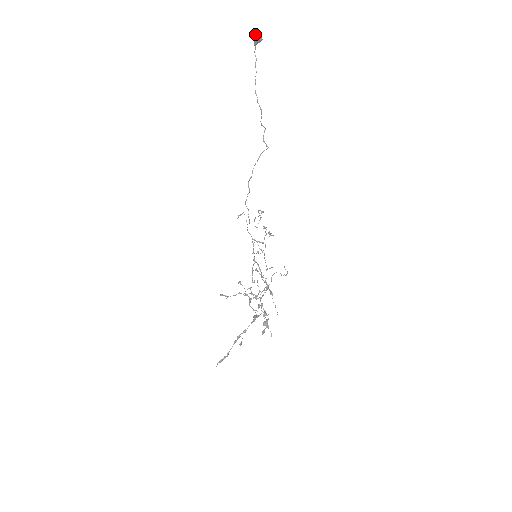
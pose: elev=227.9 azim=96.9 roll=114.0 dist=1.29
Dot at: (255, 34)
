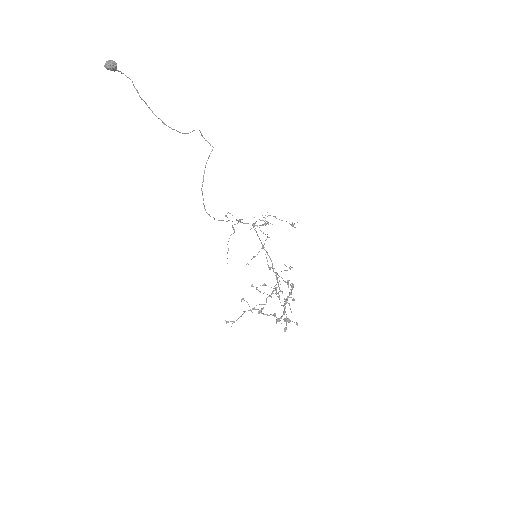
Dot at: (104, 65)
